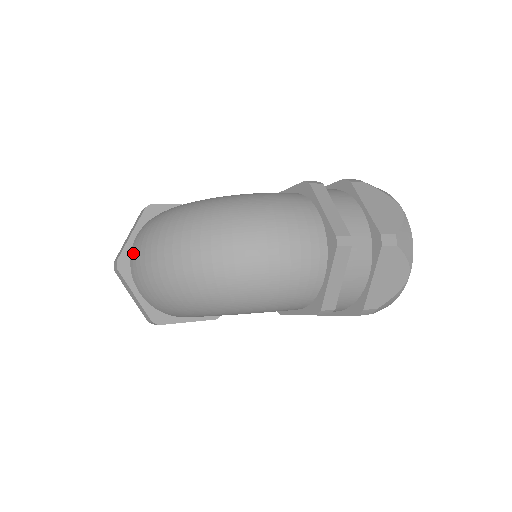
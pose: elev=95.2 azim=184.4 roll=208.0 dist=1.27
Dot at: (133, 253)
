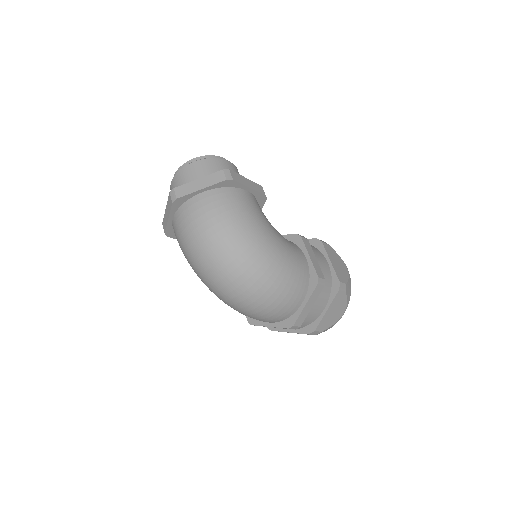
Dot at: (191, 206)
